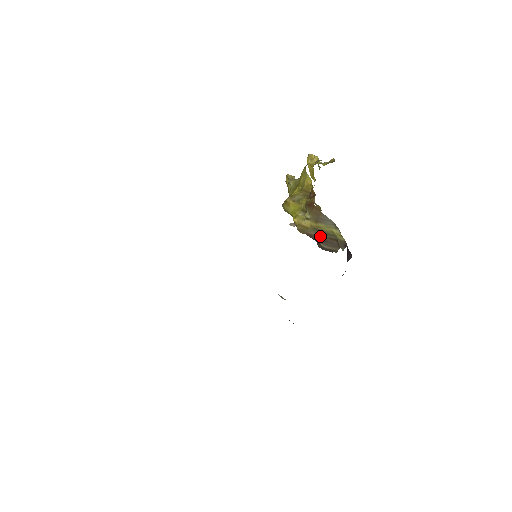
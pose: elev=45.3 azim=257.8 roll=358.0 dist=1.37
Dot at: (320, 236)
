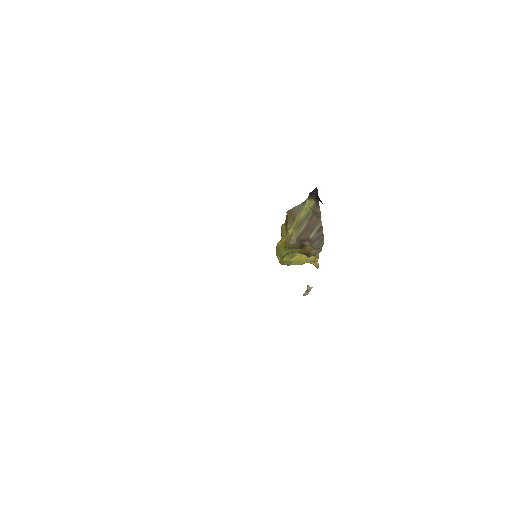
Dot at: (304, 228)
